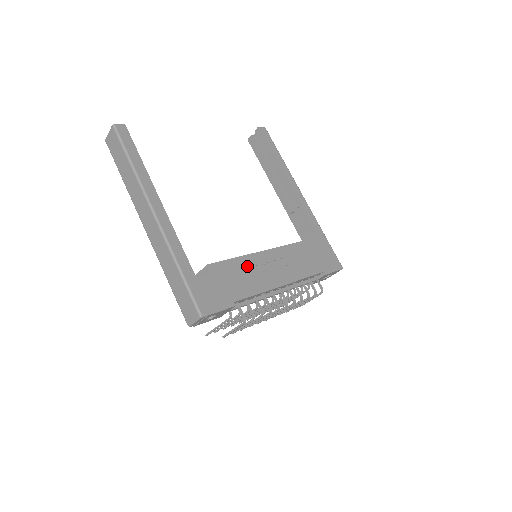
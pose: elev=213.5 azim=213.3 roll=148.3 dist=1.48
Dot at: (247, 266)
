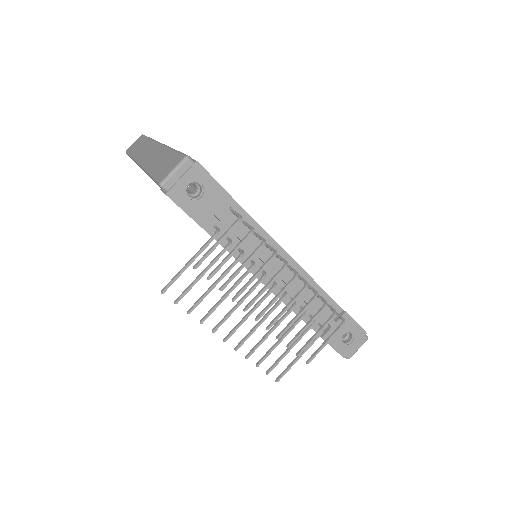
Dot at: occluded
